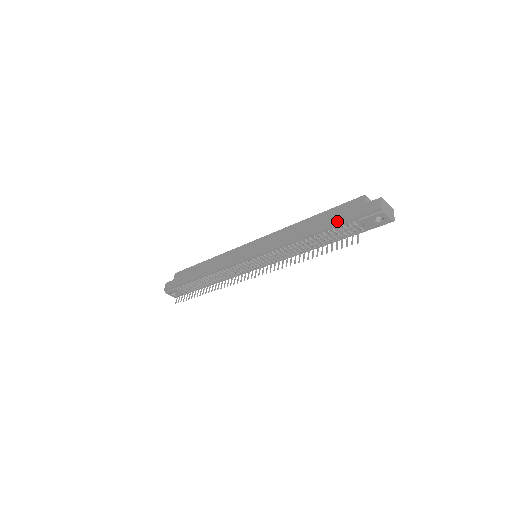
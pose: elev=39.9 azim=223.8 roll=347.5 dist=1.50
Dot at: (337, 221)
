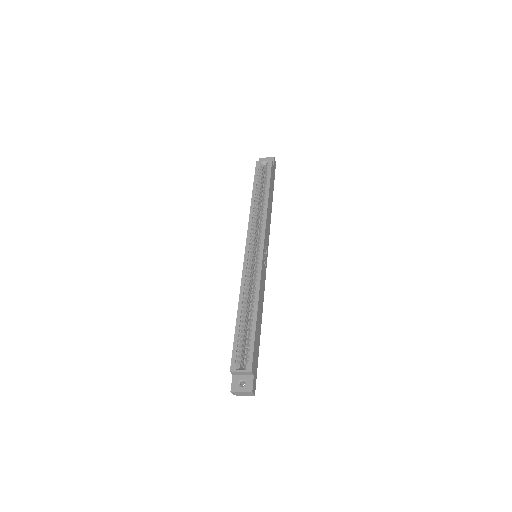
Dot at: occluded
